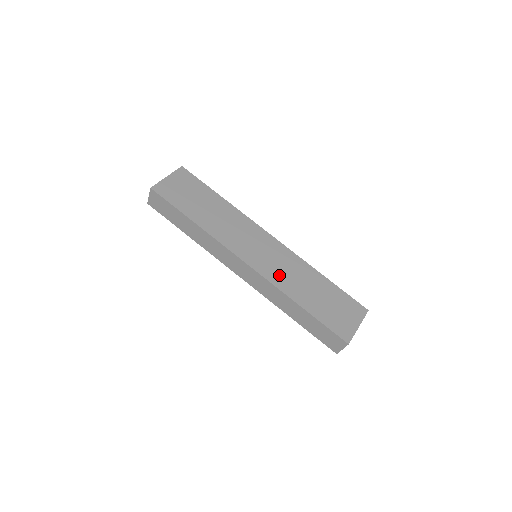
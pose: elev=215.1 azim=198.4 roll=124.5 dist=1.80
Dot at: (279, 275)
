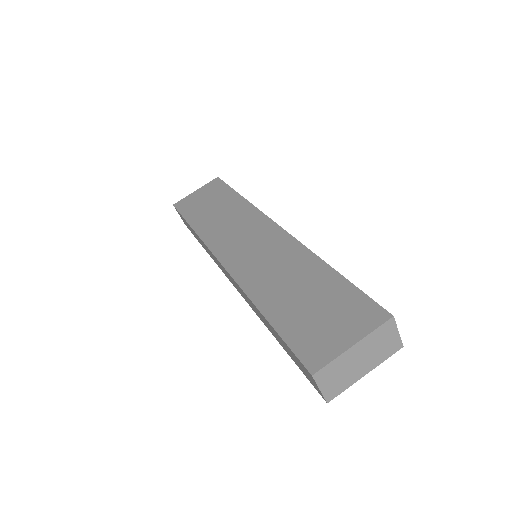
Dot at: (255, 272)
